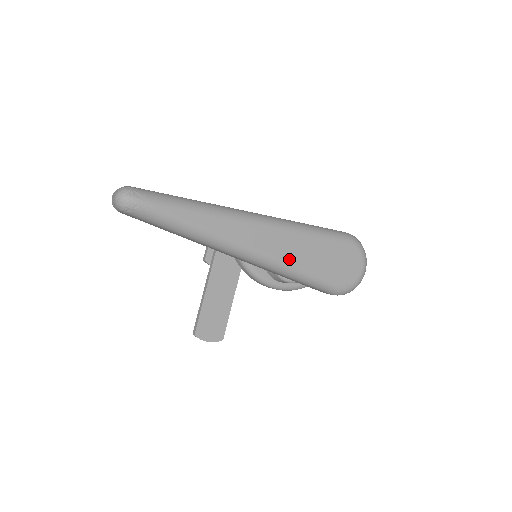
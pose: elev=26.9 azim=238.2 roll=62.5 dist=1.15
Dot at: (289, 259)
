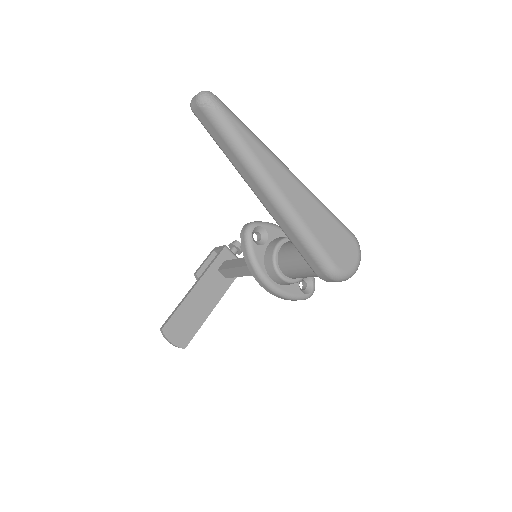
Dot at: (304, 216)
